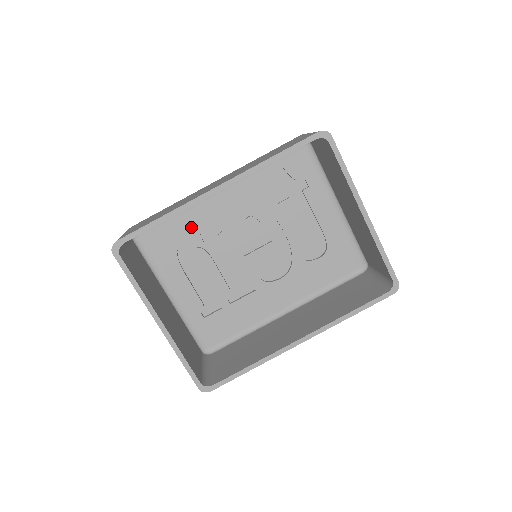
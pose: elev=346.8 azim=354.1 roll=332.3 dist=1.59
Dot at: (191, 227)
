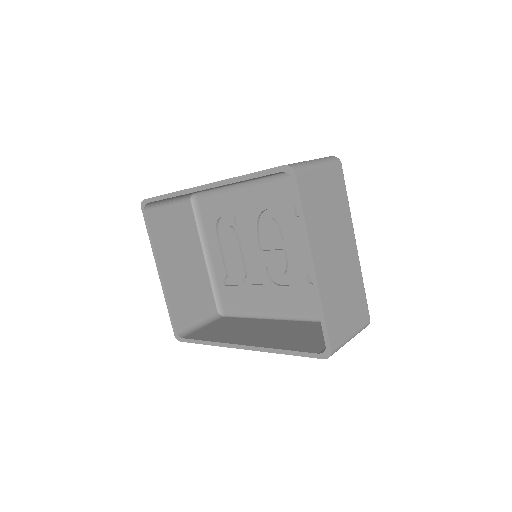
Dot at: (229, 207)
